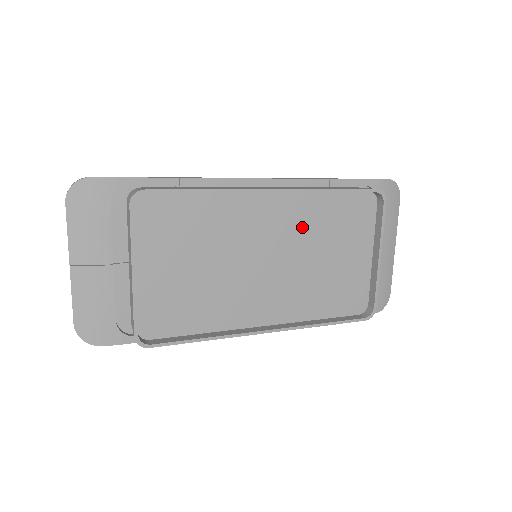
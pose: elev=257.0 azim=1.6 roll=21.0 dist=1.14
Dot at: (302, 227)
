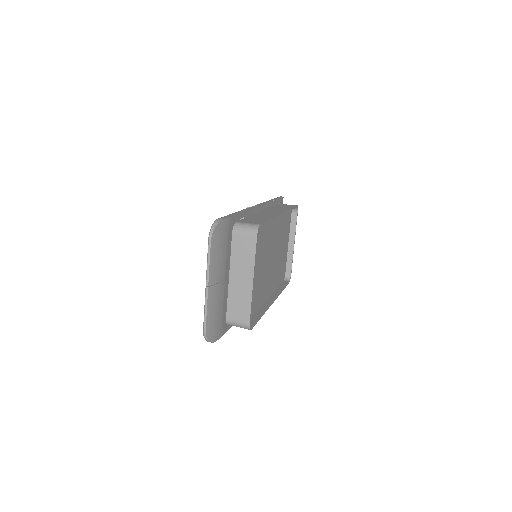
Dot at: (279, 233)
